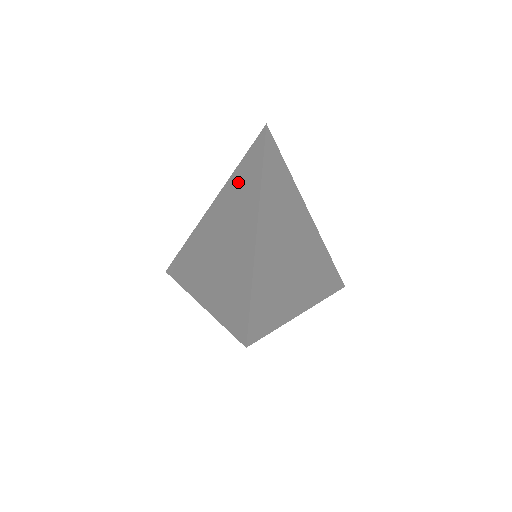
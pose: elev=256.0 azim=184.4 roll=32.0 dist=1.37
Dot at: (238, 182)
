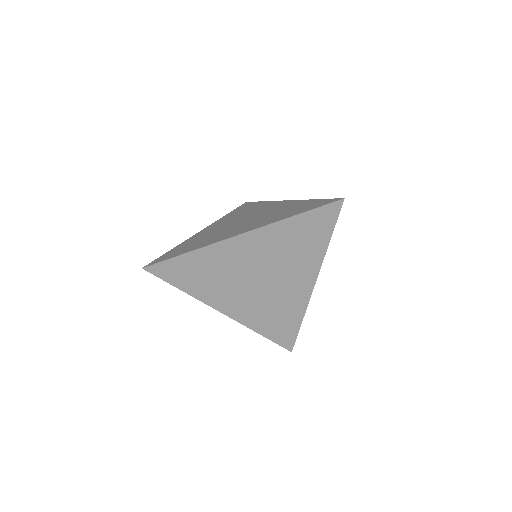
Dot at: (293, 235)
